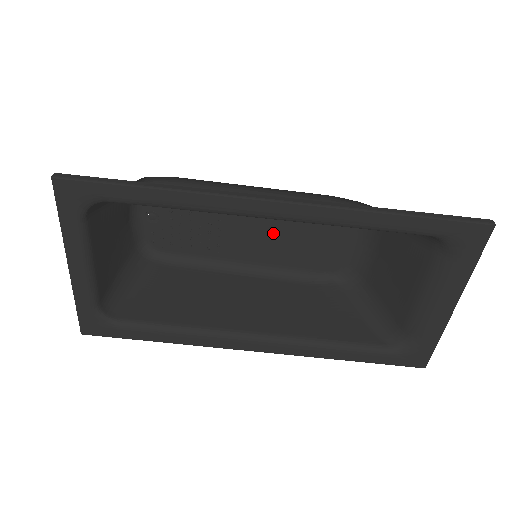
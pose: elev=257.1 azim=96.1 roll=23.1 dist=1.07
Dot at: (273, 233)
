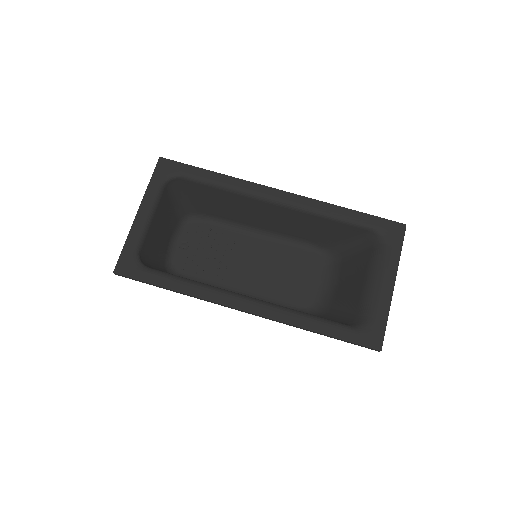
Dot at: (265, 269)
